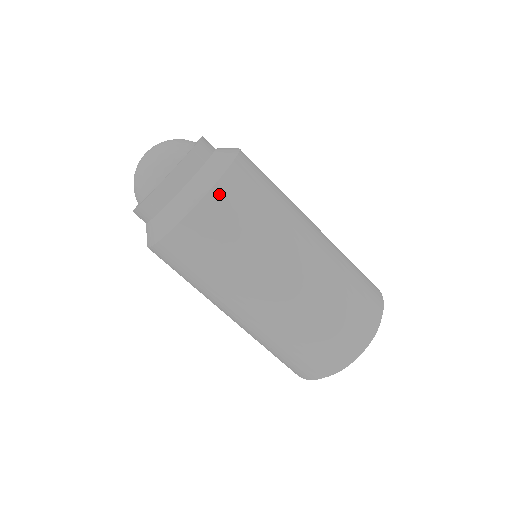
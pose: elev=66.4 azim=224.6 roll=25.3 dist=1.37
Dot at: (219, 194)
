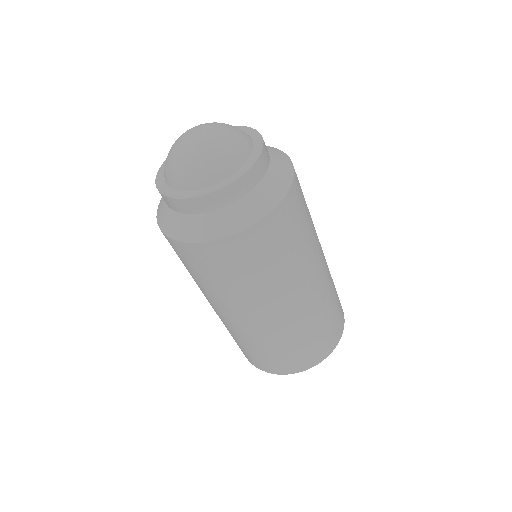
Dot at: (262, 229)
